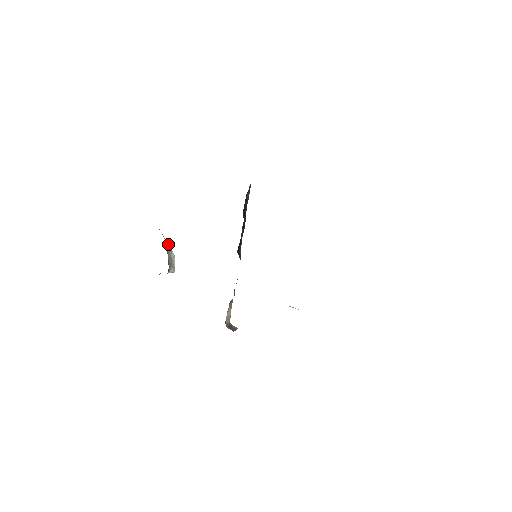
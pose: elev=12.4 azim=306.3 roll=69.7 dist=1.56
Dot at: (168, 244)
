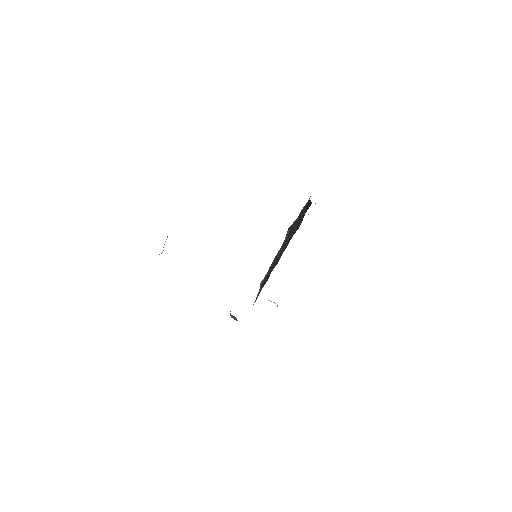
Dot at: occluded
